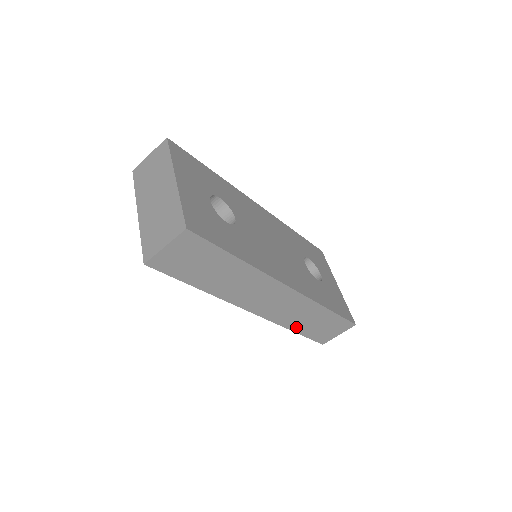
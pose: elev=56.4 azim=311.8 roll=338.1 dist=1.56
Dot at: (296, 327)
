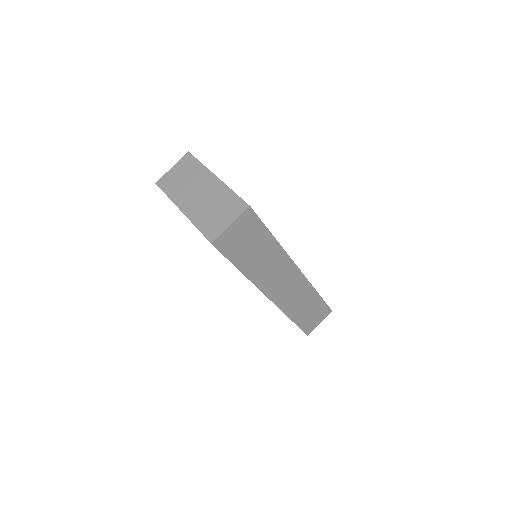
Dot at: (294, 315)
